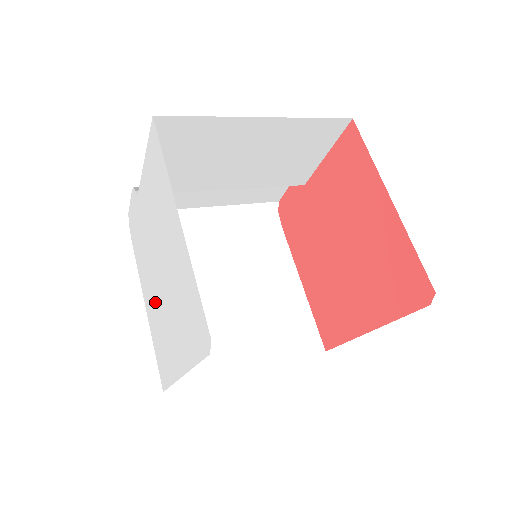
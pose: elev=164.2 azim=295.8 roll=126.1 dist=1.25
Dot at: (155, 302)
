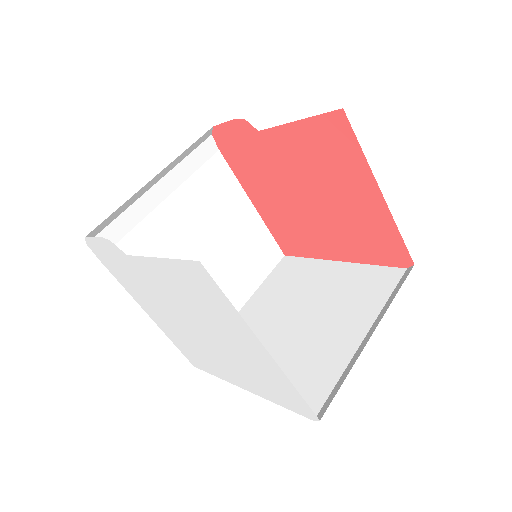
Dot at: (181, 332)
